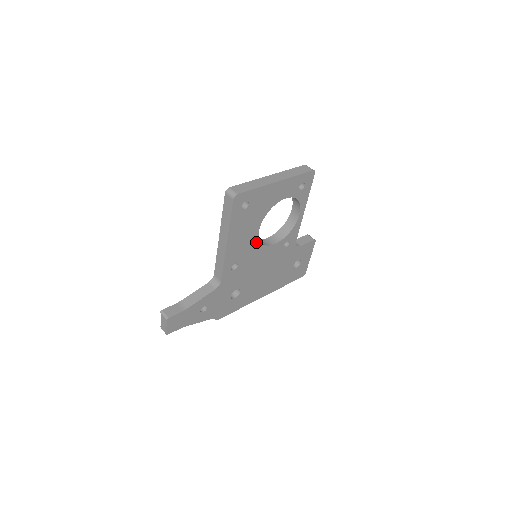
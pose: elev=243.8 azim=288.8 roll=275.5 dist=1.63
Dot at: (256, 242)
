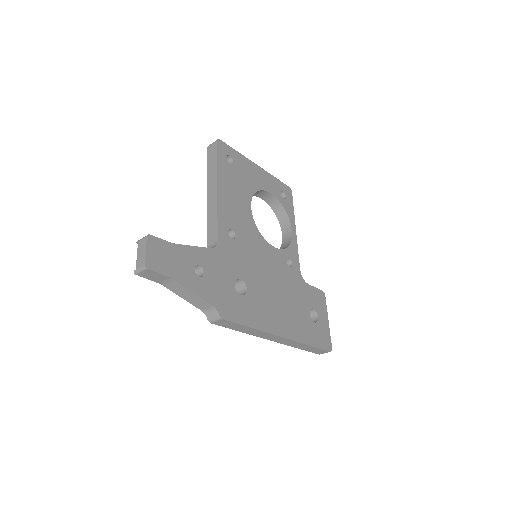
Dot at: (251, 222)
